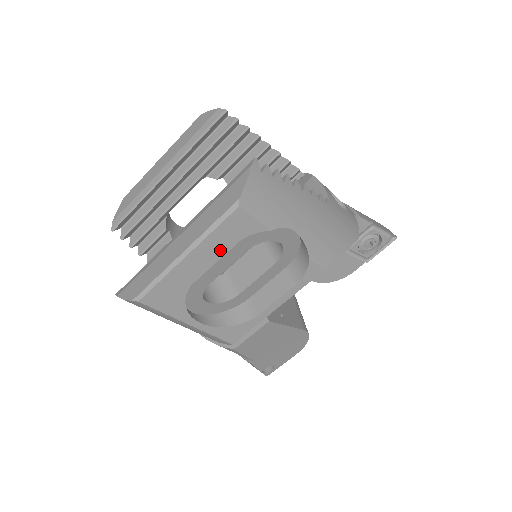
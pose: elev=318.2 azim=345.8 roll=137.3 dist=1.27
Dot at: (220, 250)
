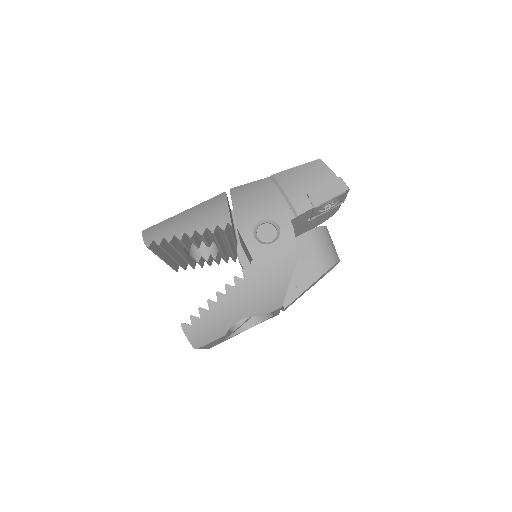
Dot at: occluded
